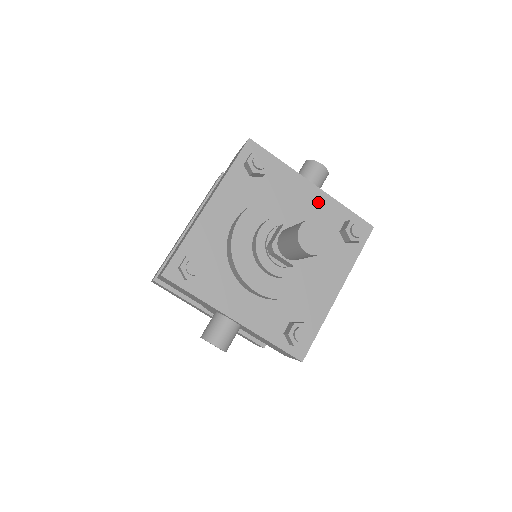
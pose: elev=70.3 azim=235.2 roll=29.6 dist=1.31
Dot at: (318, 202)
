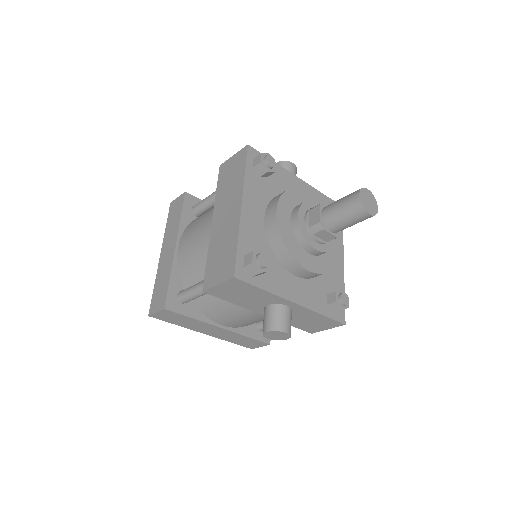
Dot at: occluded
